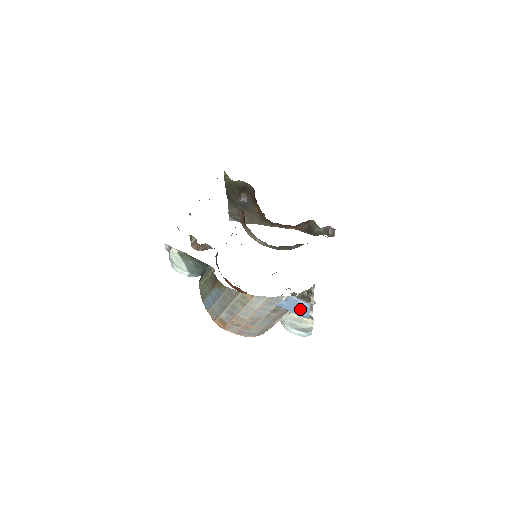
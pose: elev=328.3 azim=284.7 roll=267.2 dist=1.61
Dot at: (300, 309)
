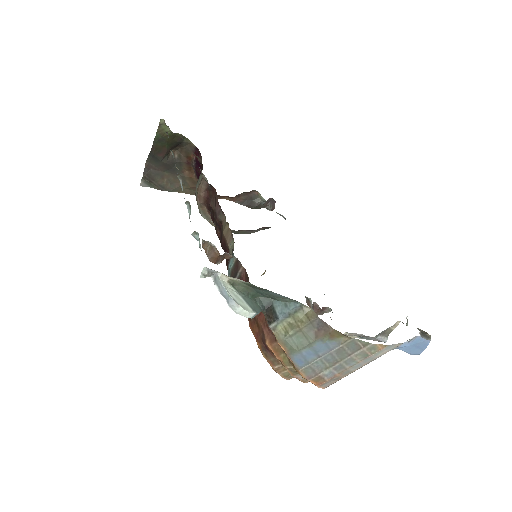
Dot at: (418, 348)
